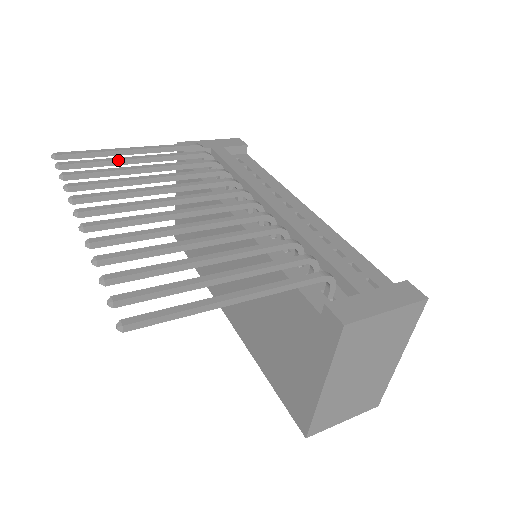
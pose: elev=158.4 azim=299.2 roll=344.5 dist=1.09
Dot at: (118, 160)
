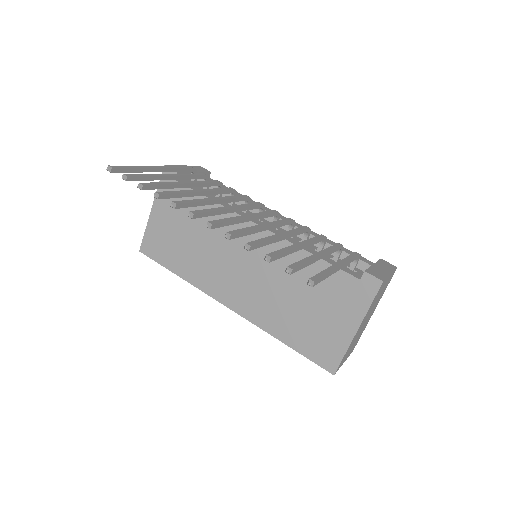
Dot at: (161, 176)
